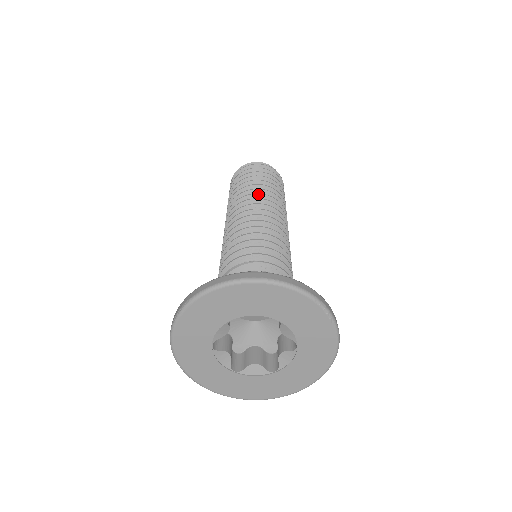
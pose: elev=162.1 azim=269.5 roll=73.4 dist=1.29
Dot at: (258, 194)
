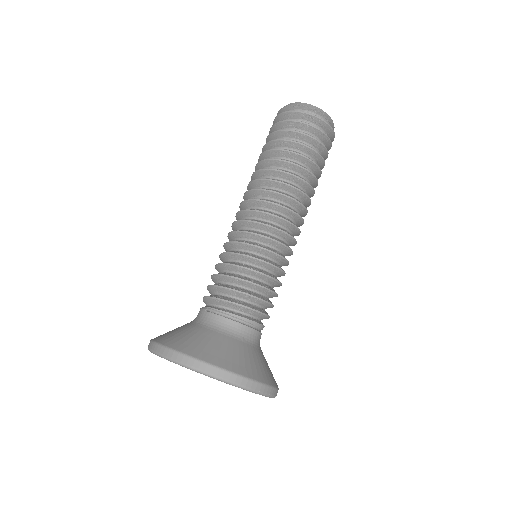
Dot at: (255, 181)
